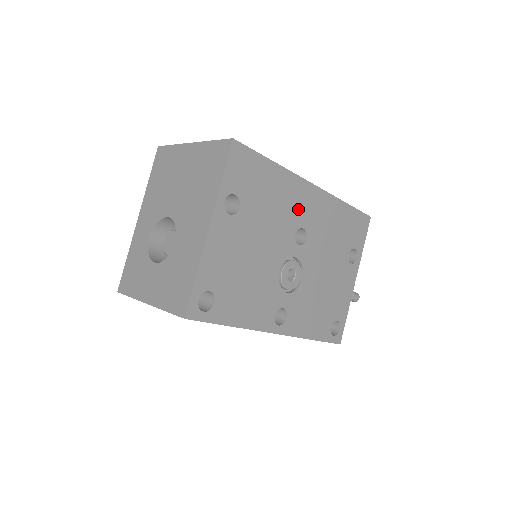
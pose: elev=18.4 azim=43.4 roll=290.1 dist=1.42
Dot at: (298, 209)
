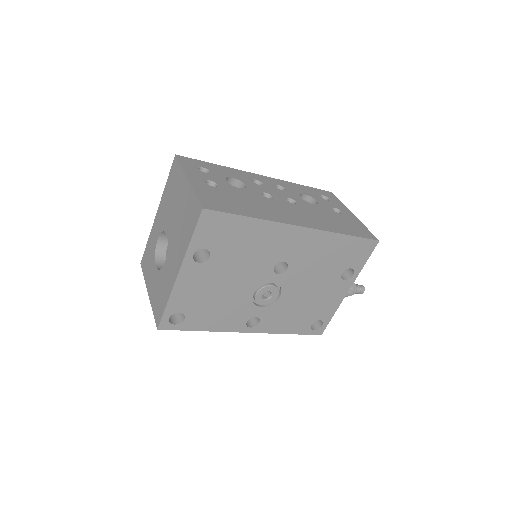
Dot at: (279, 248)
